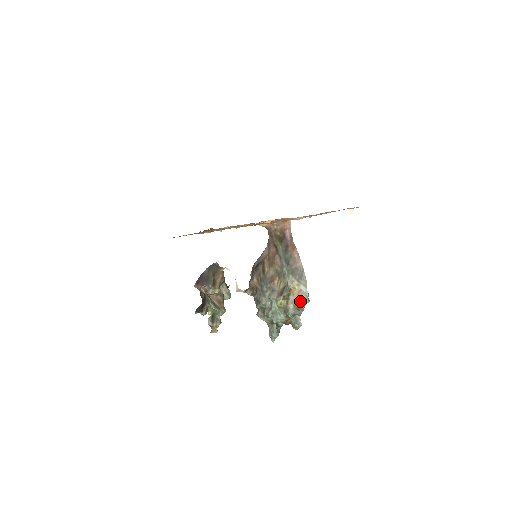
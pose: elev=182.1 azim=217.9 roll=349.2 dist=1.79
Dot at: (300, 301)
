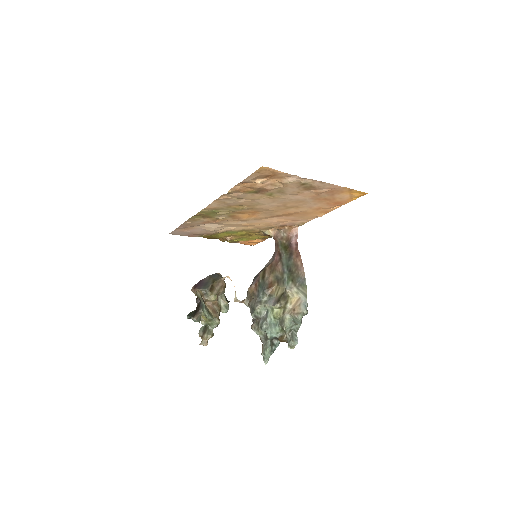
Dot at: (297, 311)
